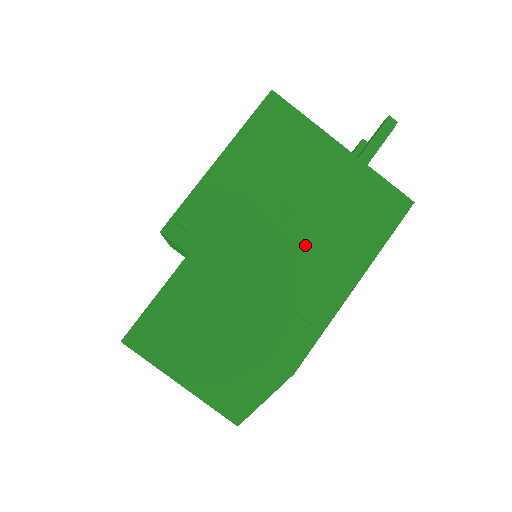
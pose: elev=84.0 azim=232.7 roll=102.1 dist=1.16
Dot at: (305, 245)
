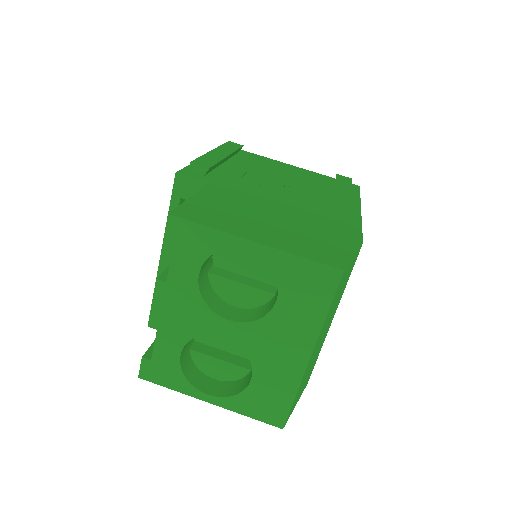
Dot at: (303, 190)
